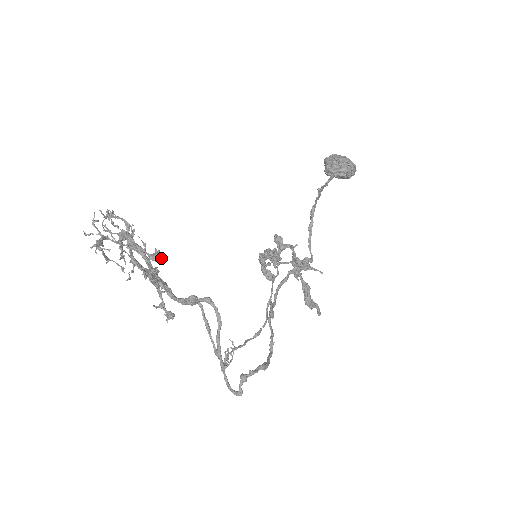
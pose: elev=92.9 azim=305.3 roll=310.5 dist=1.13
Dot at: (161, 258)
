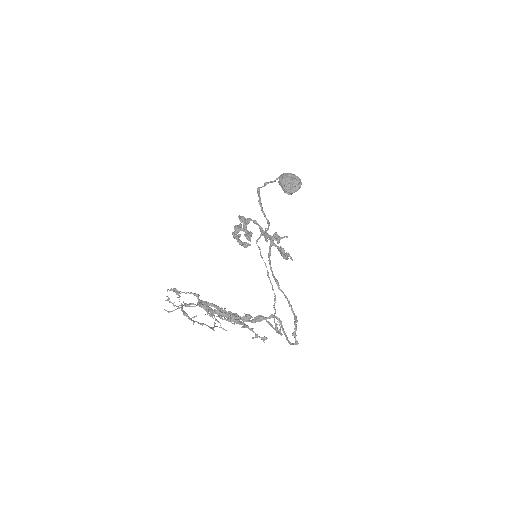
Dot at: occluded
